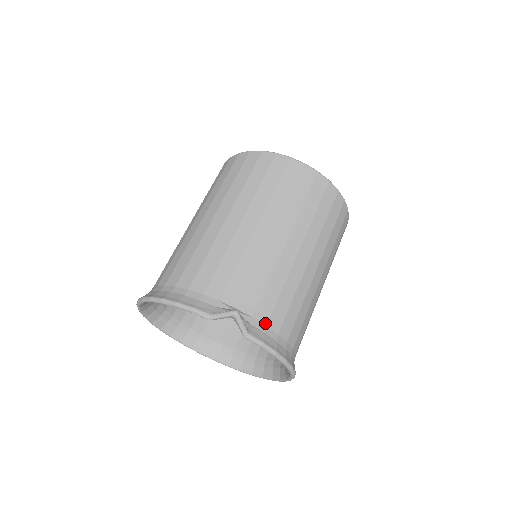
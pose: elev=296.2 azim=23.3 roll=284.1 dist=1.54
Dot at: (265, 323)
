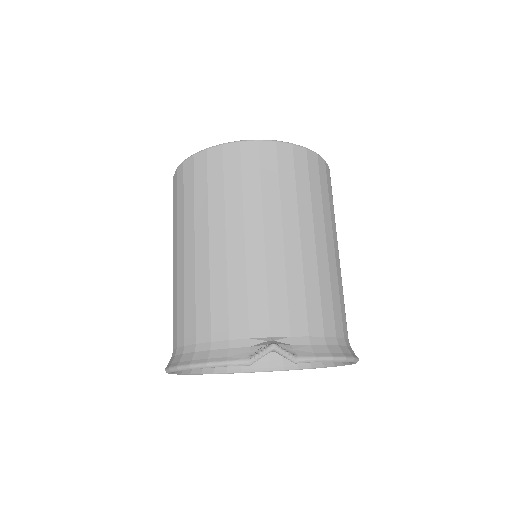
Dot at: (306, 334)
